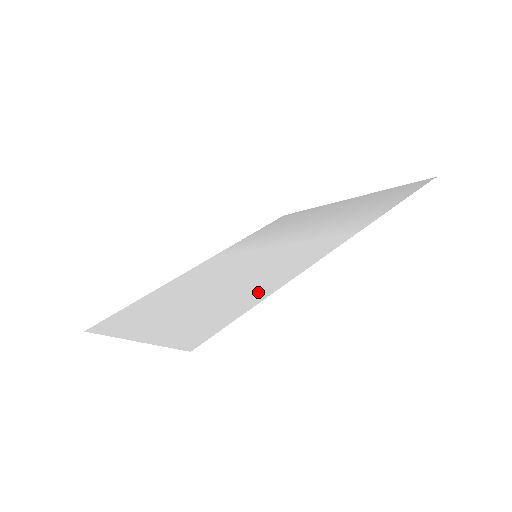
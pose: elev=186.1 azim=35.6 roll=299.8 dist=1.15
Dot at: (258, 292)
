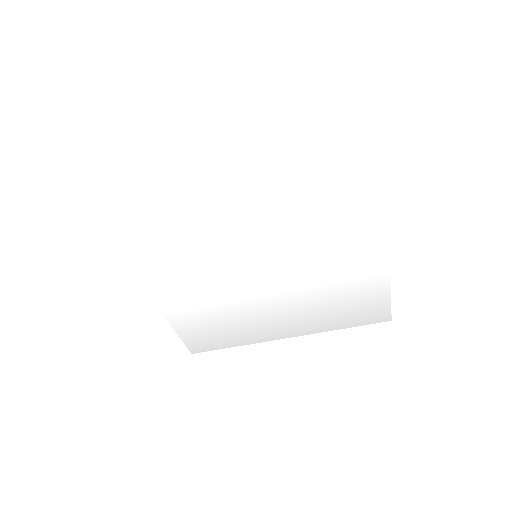
Dot at: (359, 163)
